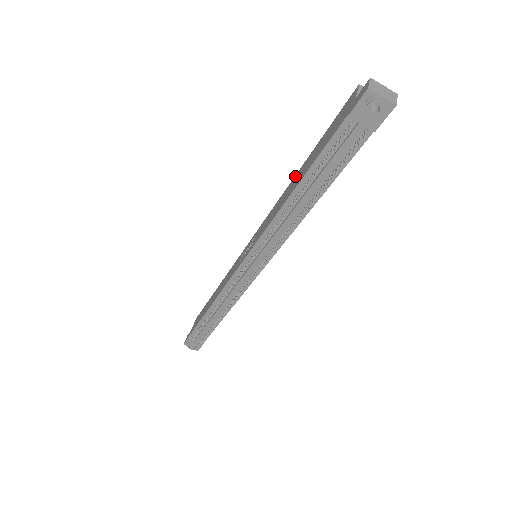
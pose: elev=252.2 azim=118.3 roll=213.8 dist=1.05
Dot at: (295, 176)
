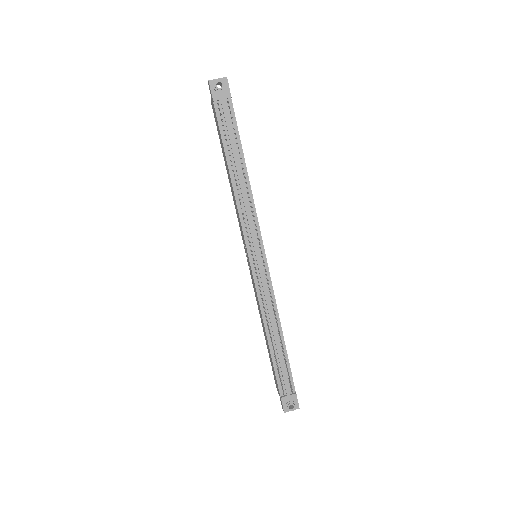
Dot at: occluded
